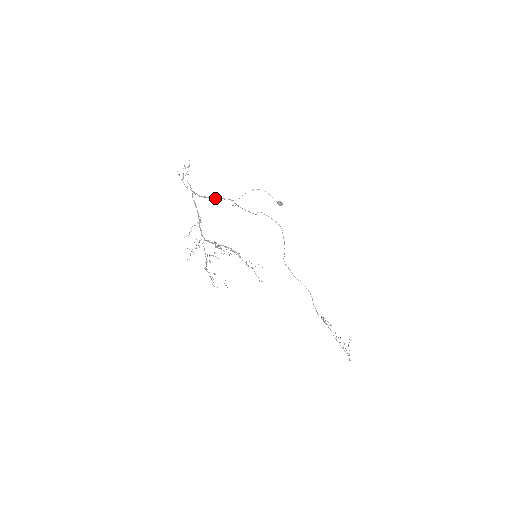
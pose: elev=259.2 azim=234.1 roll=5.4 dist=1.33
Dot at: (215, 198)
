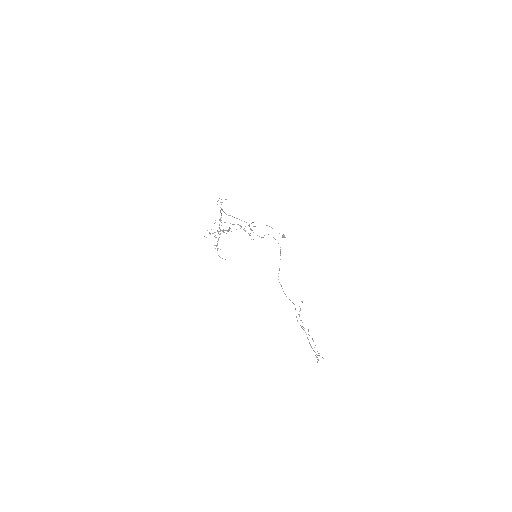
Dot at: (236, 218)
